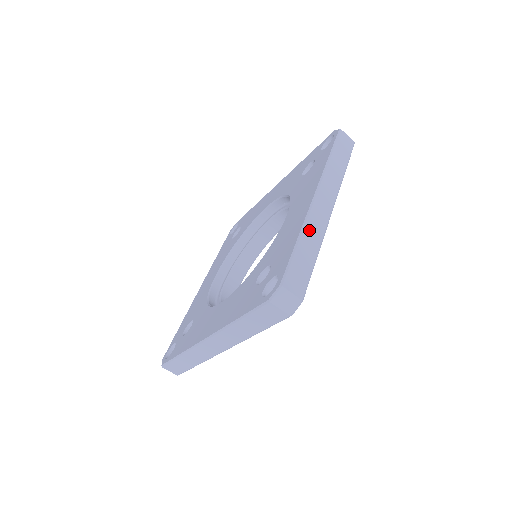
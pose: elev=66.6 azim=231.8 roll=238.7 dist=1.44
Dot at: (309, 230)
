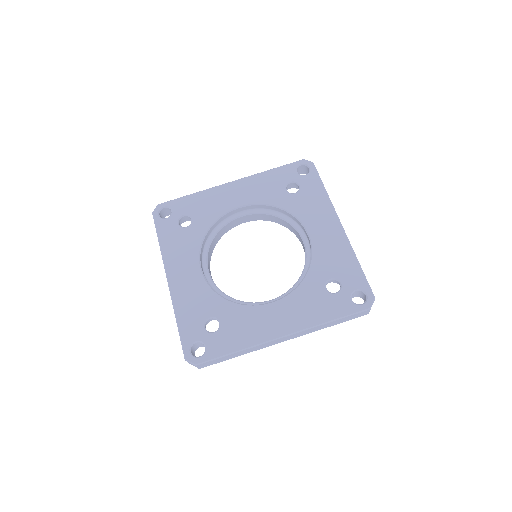
Dot at: (250, 350)
